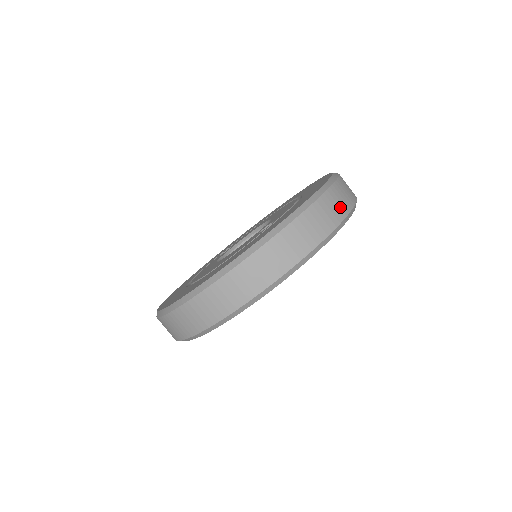
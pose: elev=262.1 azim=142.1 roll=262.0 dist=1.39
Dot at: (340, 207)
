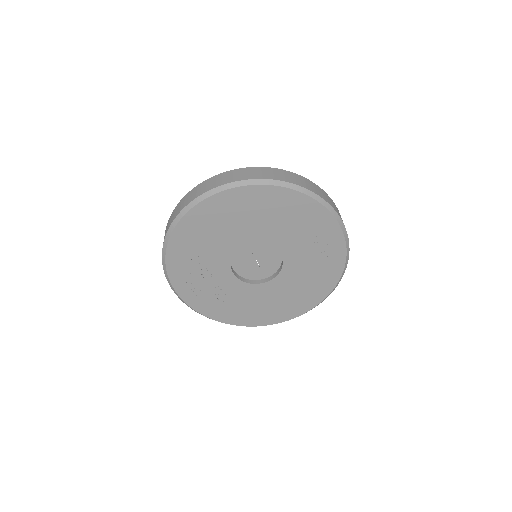
Dot at: (291, 179)
